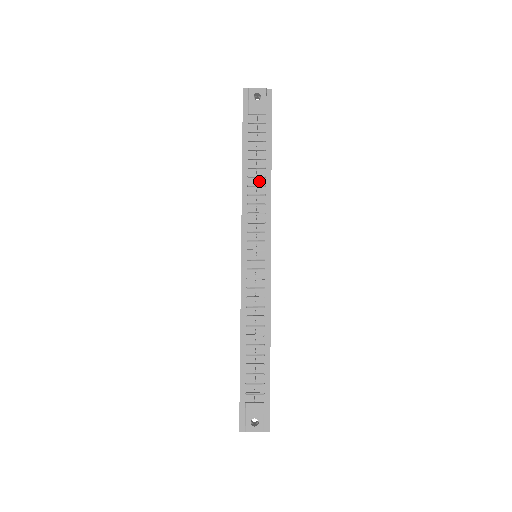
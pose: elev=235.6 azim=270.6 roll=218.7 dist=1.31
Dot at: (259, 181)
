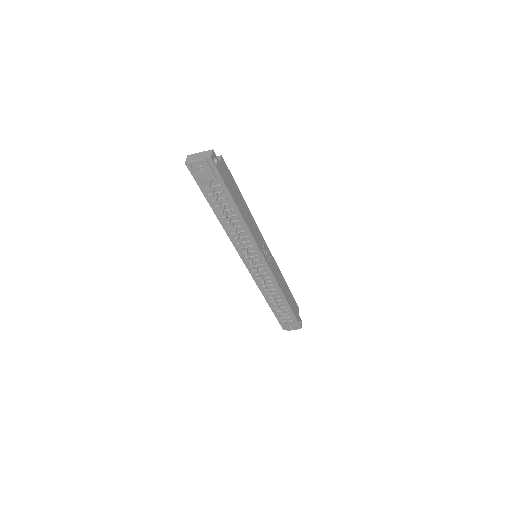
Dot at: (235, 223)
